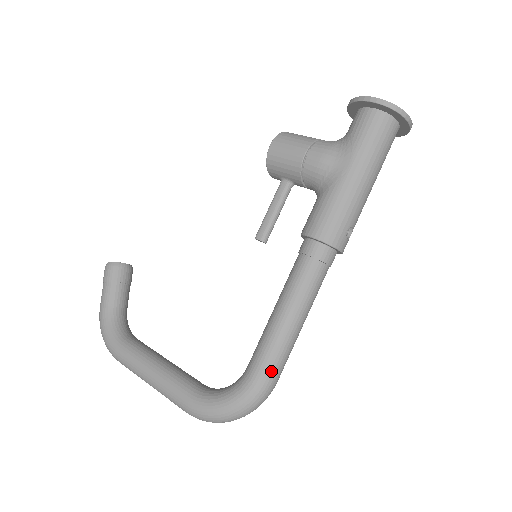
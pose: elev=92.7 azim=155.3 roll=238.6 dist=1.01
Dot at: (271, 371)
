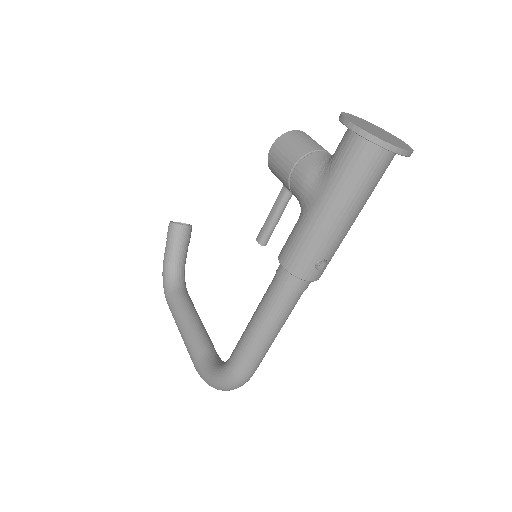
Dot at: (242, 368)
